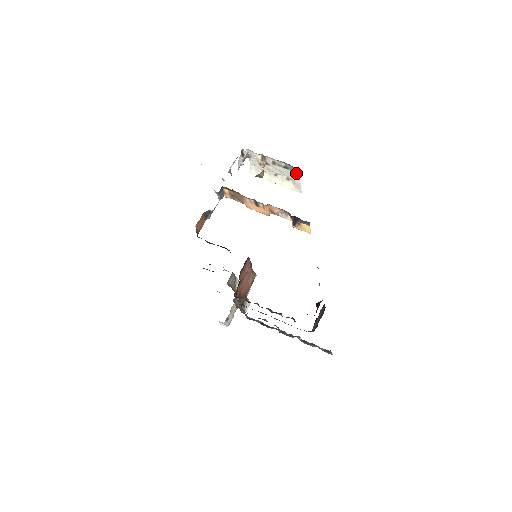
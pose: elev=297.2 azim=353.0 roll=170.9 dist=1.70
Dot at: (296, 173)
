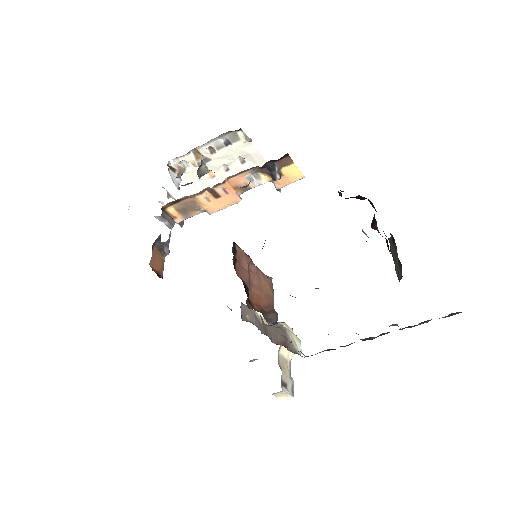
Dot at: (243, 139)
